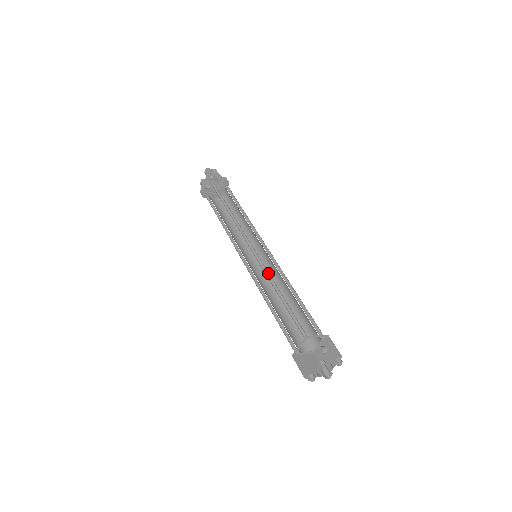
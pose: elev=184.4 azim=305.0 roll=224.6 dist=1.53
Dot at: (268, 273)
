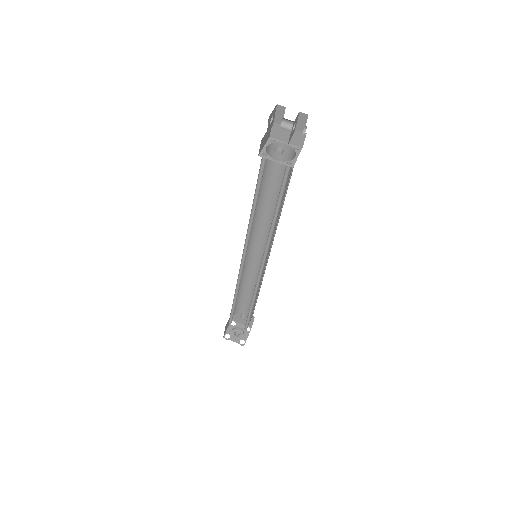
Dot at: (257, 288)
